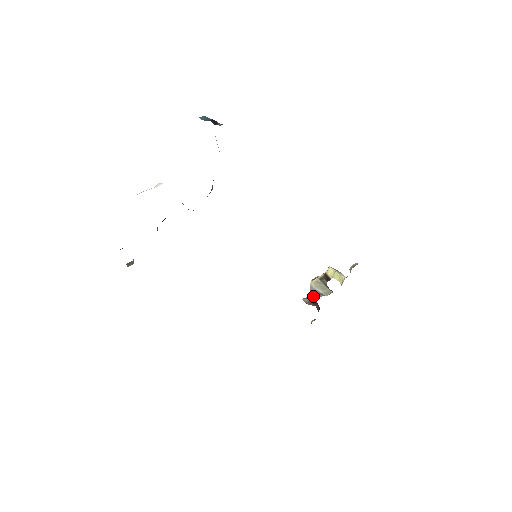
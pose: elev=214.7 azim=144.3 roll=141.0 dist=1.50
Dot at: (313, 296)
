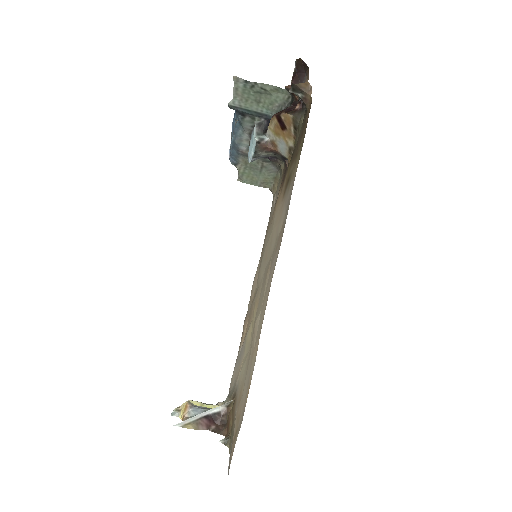
Dot at: (203, 413)
